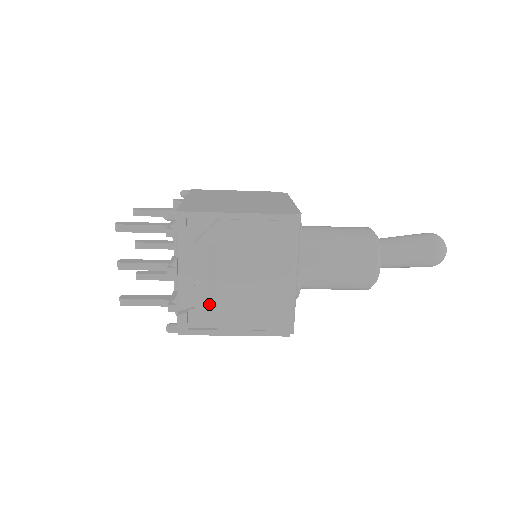
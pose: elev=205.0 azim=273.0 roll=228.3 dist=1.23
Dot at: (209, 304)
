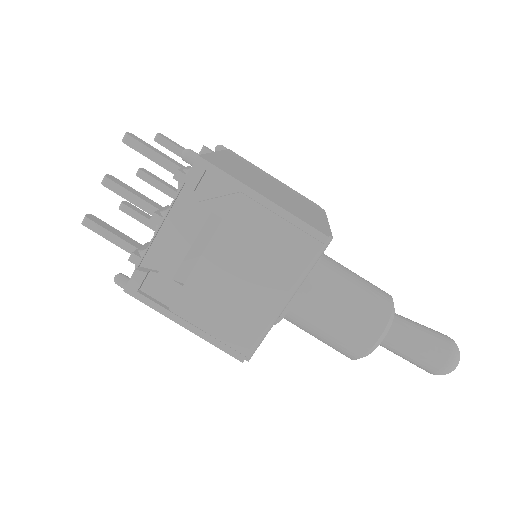
Dot at: (176, 278)
